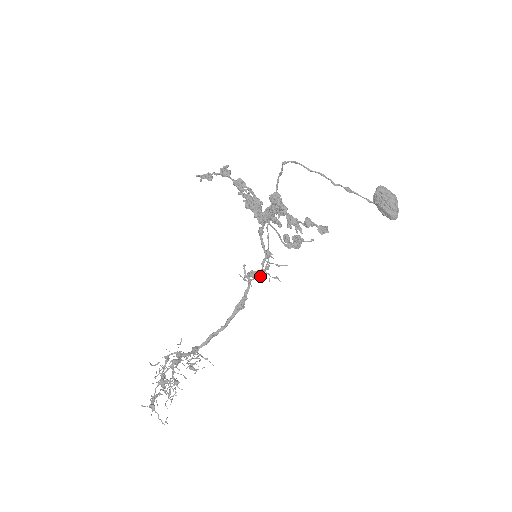
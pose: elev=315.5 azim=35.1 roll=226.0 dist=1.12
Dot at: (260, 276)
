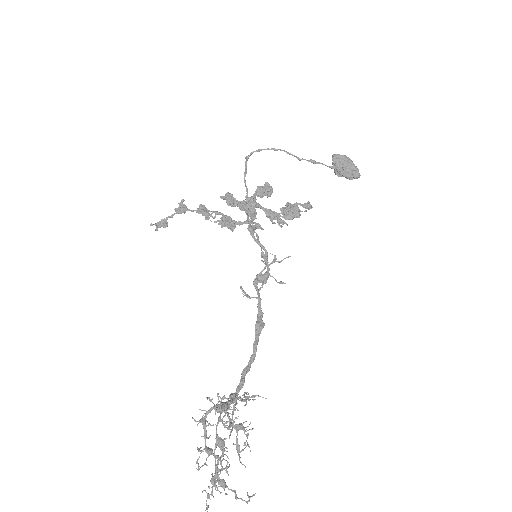
Dot at: (266, 282)
